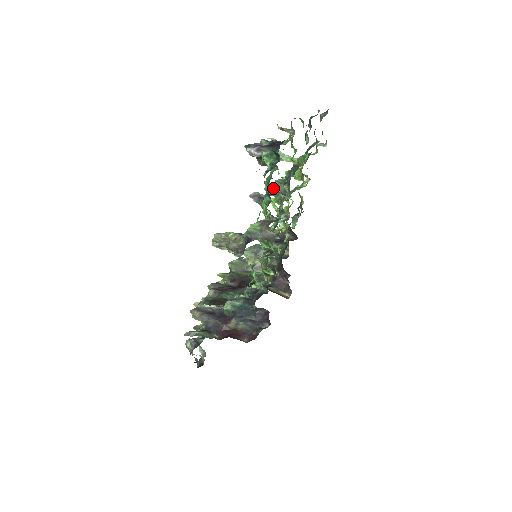
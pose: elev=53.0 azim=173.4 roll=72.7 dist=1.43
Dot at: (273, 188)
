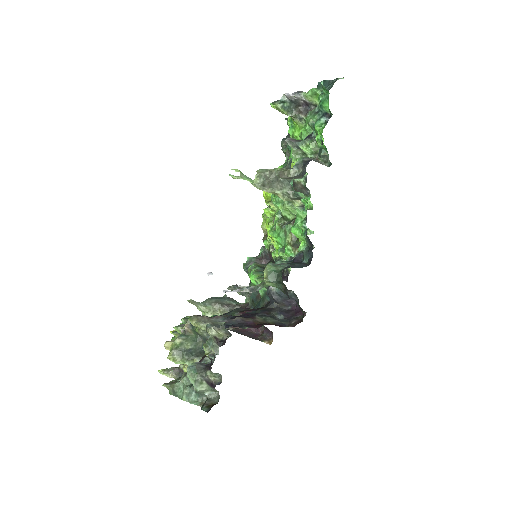
Dot at: occluded
